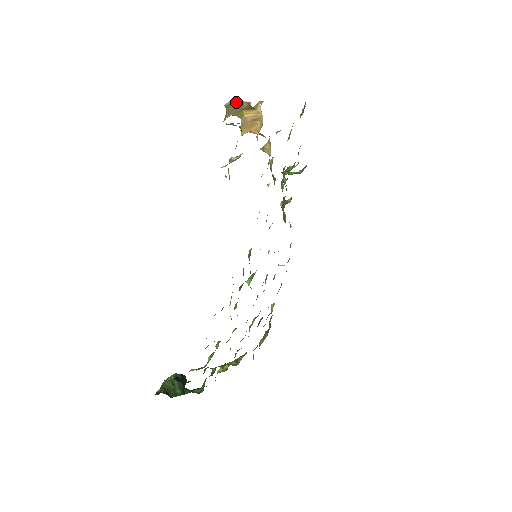
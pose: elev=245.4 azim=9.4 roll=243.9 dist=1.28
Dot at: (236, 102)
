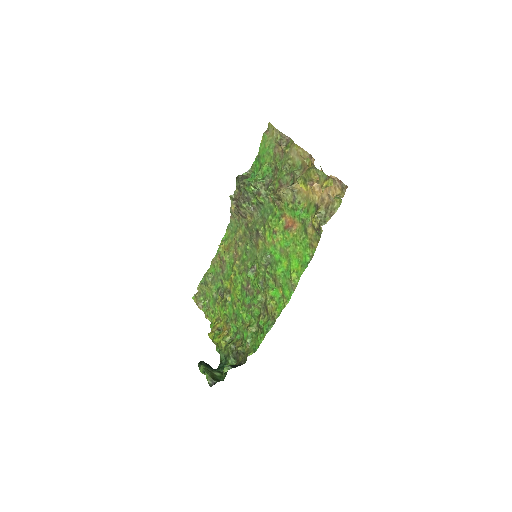
Dot at: (331, 179)
